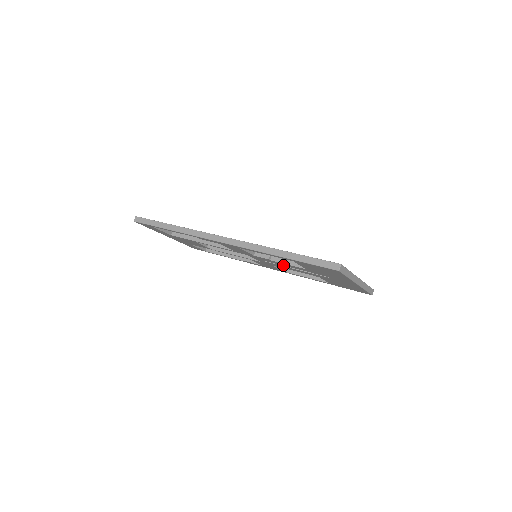
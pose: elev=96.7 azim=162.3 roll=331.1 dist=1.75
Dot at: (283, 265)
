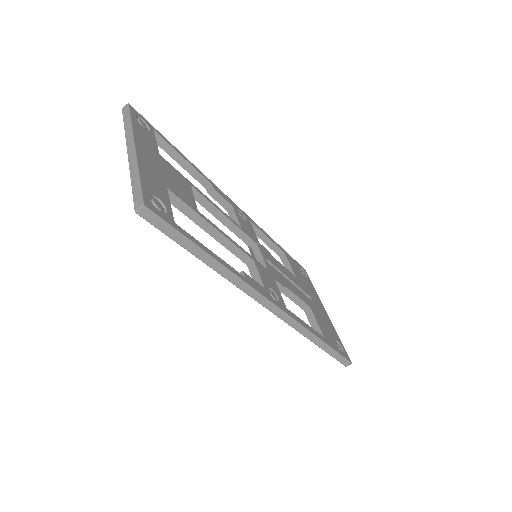
Dot at: occluded
